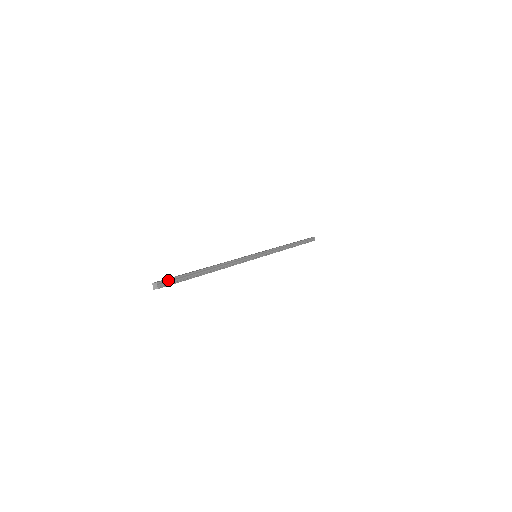
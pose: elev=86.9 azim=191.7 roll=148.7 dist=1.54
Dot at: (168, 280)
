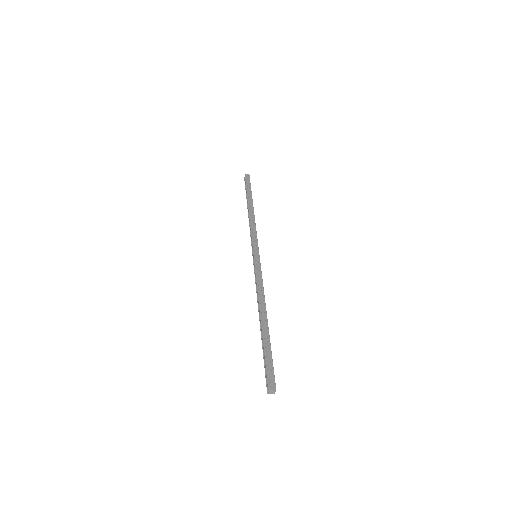
Dot at: (274, 377)
